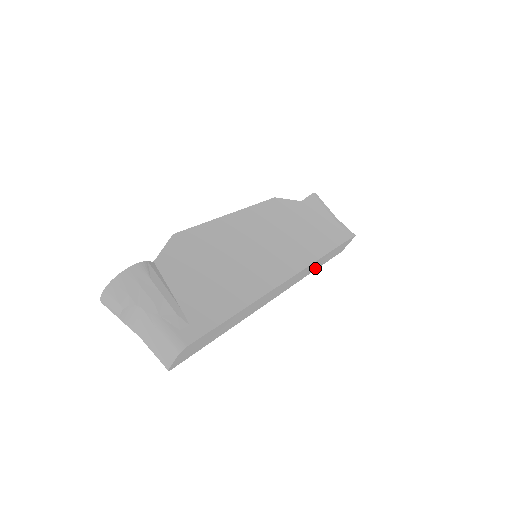
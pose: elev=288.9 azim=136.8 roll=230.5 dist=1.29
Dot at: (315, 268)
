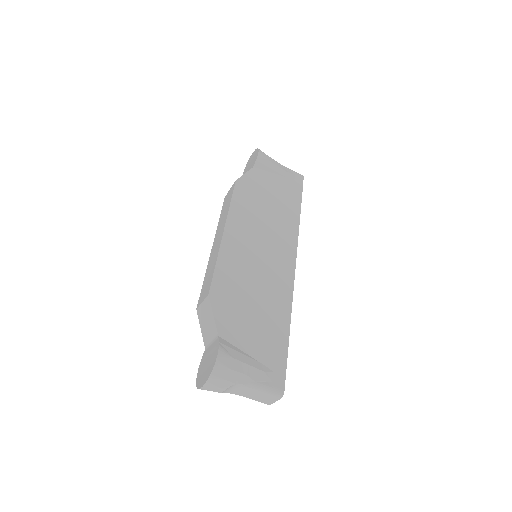
Dot at: occluded
